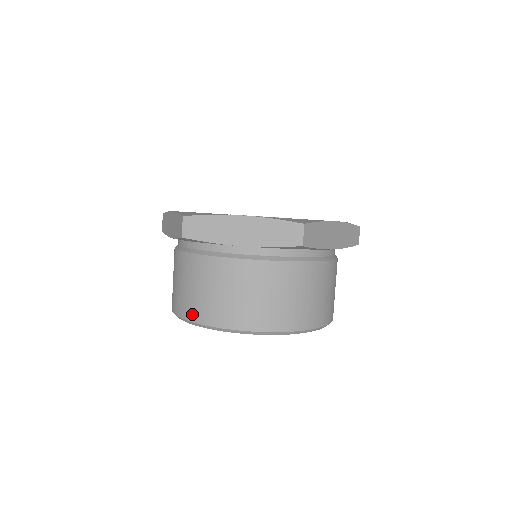
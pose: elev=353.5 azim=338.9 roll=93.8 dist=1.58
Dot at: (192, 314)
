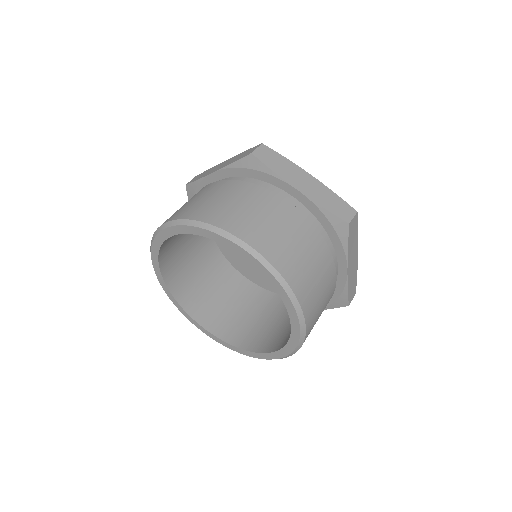
Dot at: (206, 216)
